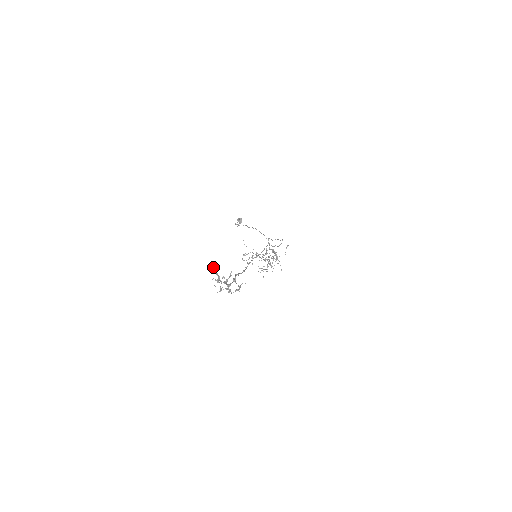
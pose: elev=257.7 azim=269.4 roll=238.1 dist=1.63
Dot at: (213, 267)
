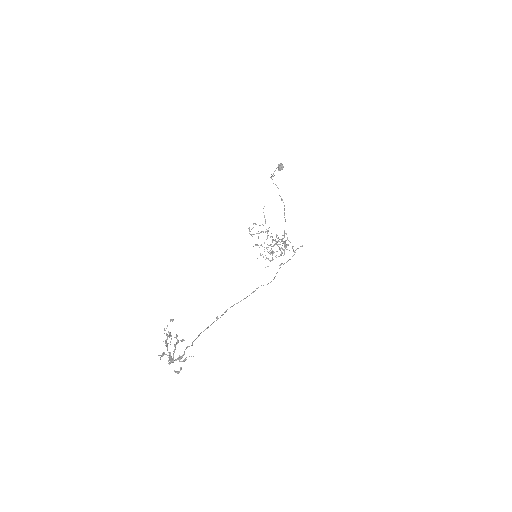
Dot at: (171, 320)
